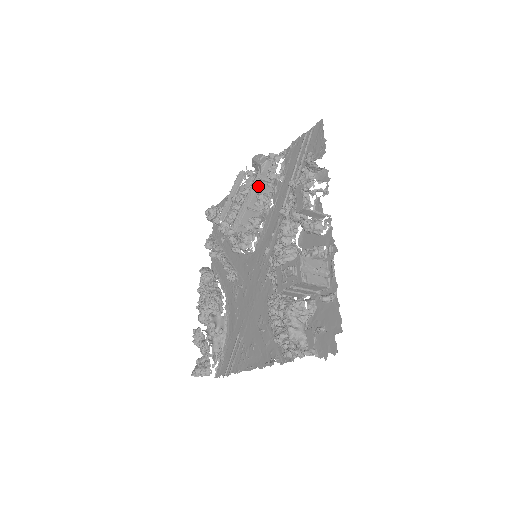
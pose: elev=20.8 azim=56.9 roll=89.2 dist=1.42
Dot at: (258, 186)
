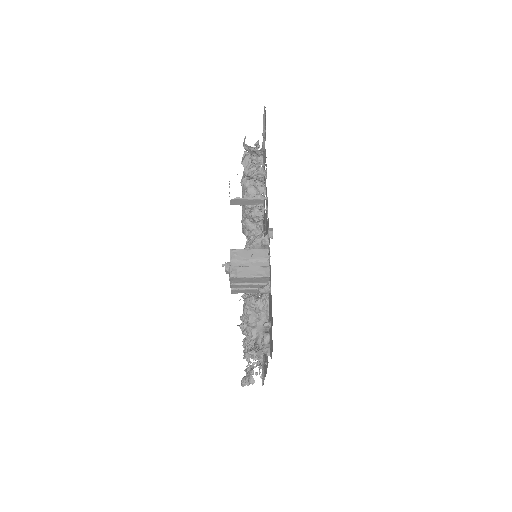
Dot at: occluded
